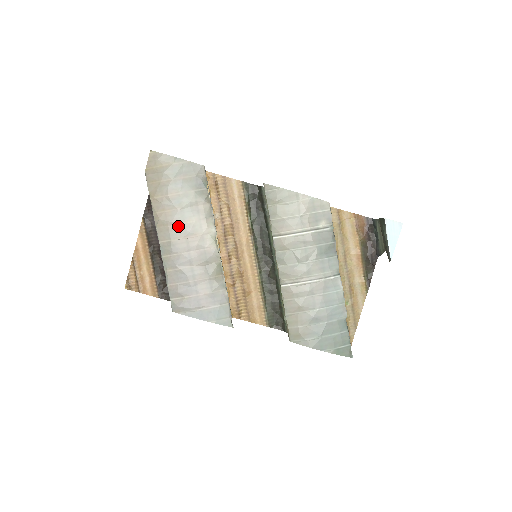
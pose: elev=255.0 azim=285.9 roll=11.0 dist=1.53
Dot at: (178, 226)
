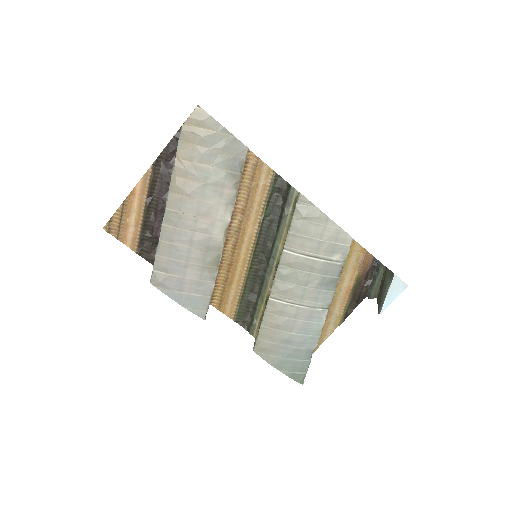
Dot at: (193, 201)
